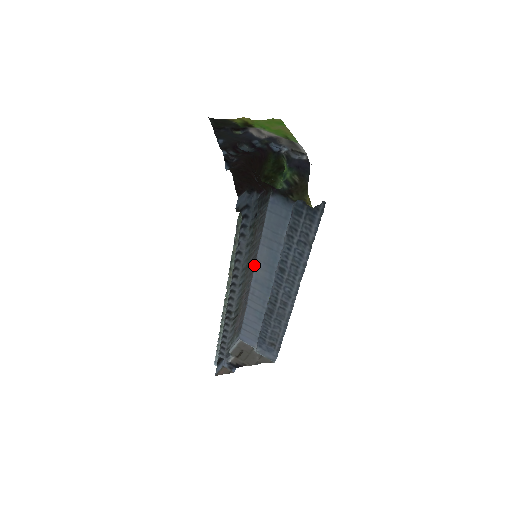
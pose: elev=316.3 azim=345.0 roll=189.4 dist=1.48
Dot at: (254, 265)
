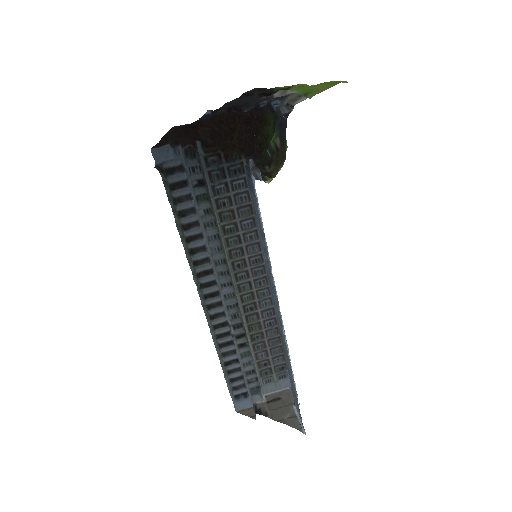
Dot at: (265, 272)
